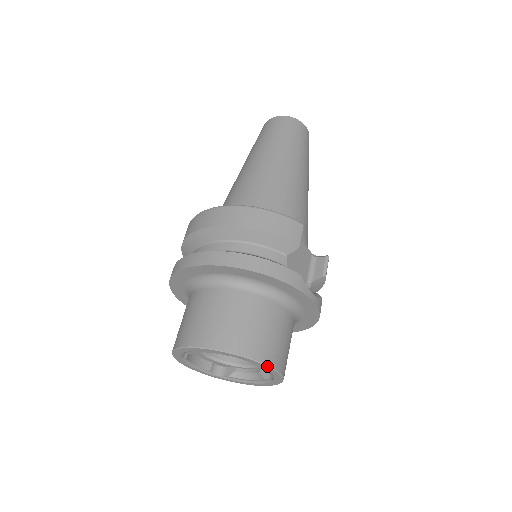
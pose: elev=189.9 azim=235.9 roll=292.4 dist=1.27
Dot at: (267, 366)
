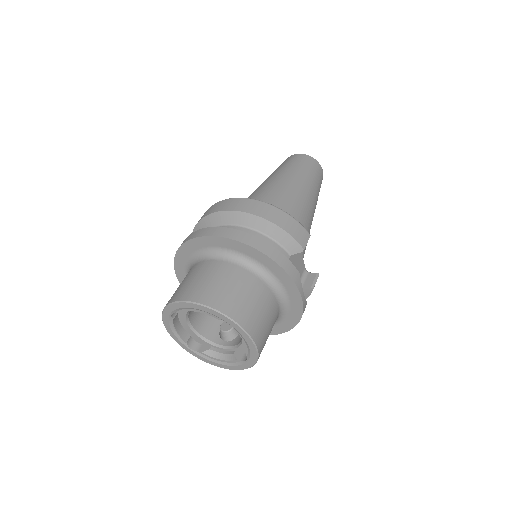
Dot at: (251, 339)
